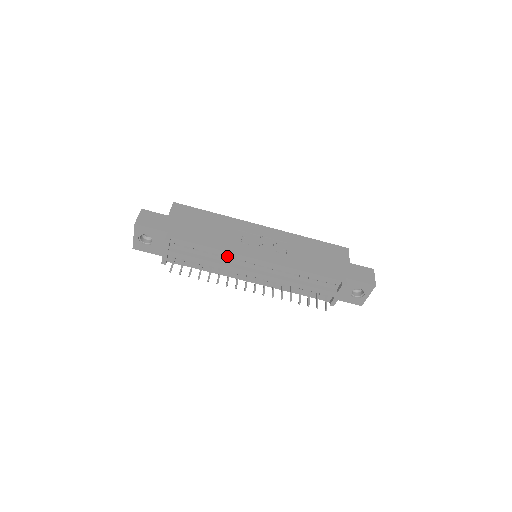
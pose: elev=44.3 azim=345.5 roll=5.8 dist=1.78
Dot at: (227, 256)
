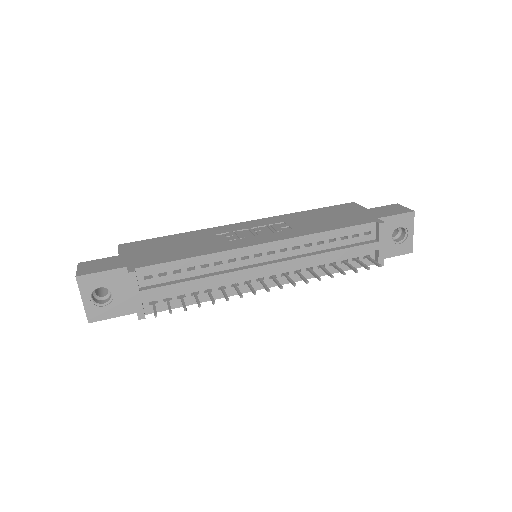
Dot at: (221, 260)
